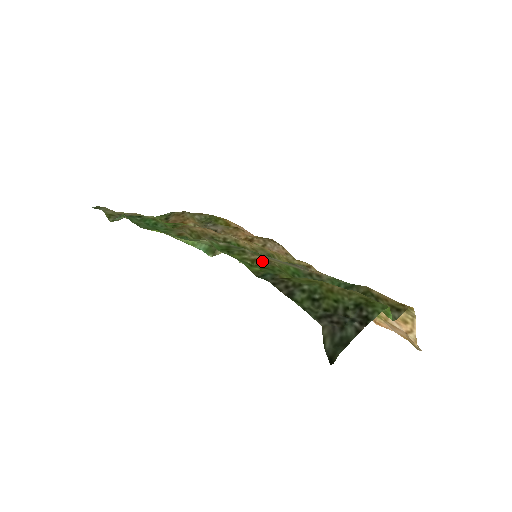
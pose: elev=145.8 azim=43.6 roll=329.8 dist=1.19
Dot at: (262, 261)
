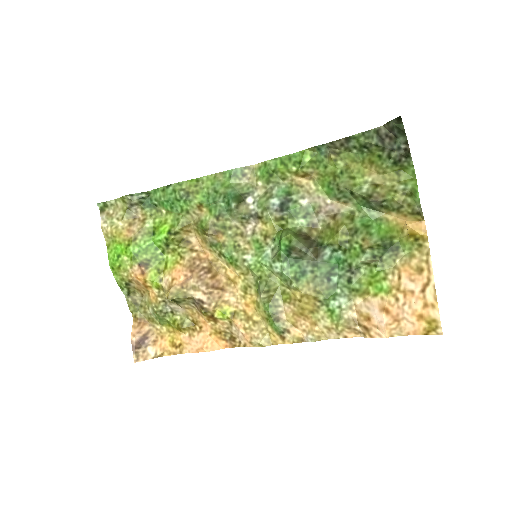
Dot at: (304, 174)
